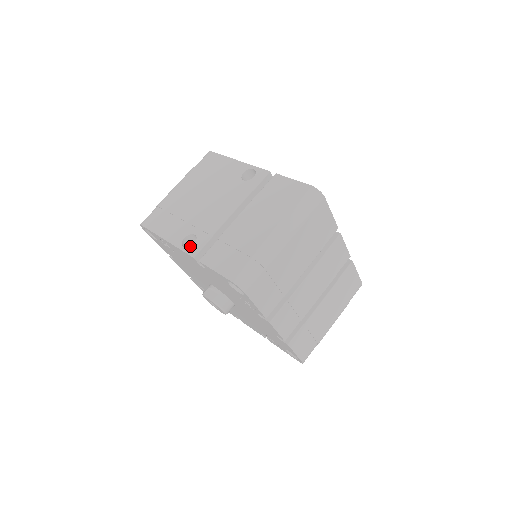
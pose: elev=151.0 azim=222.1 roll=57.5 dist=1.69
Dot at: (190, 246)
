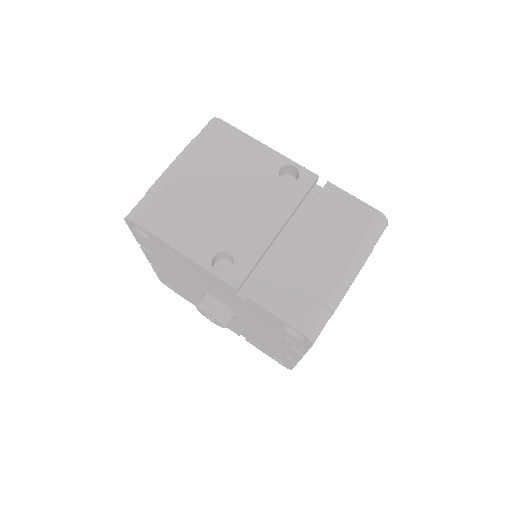
Dot at: (214, 263)
